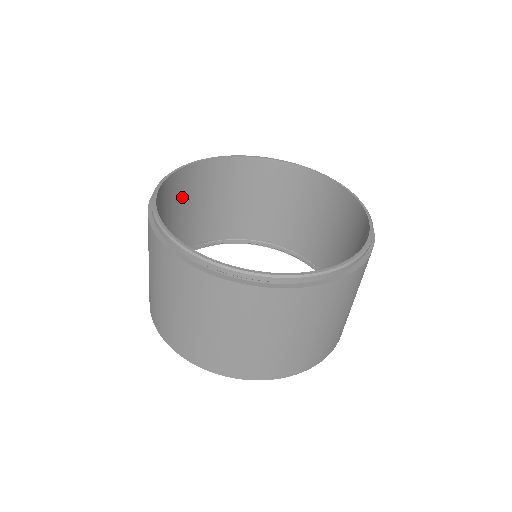
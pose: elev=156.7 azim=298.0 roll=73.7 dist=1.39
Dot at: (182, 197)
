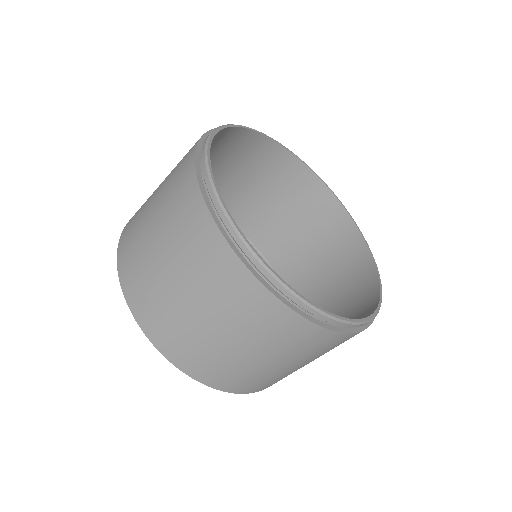
Dot at: occluded
